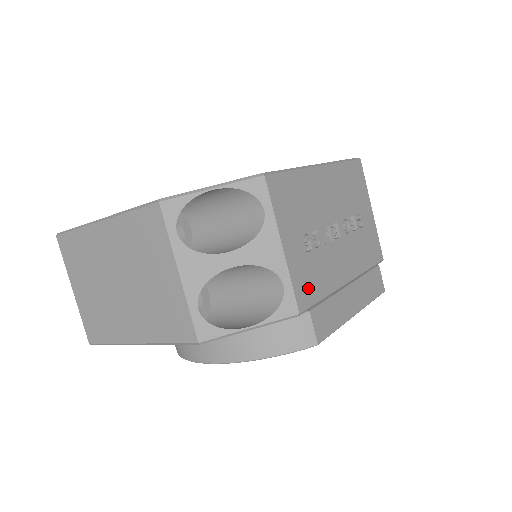
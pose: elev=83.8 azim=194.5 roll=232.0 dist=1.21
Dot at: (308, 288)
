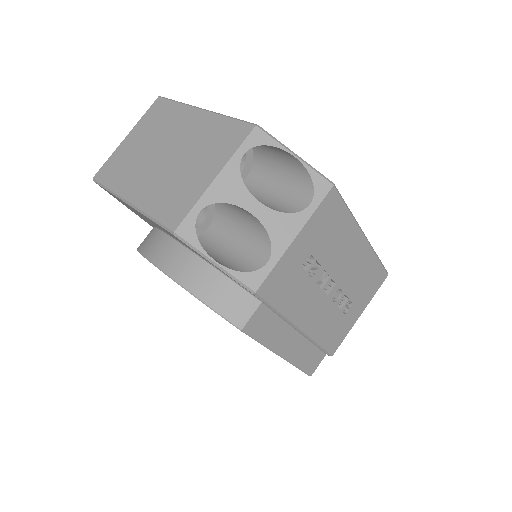
Dot at: (278, 288)
